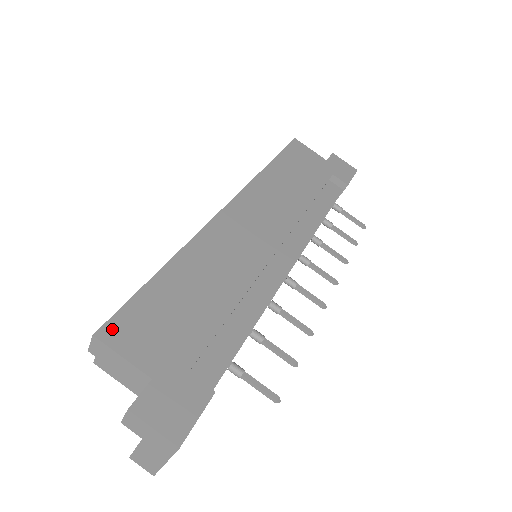
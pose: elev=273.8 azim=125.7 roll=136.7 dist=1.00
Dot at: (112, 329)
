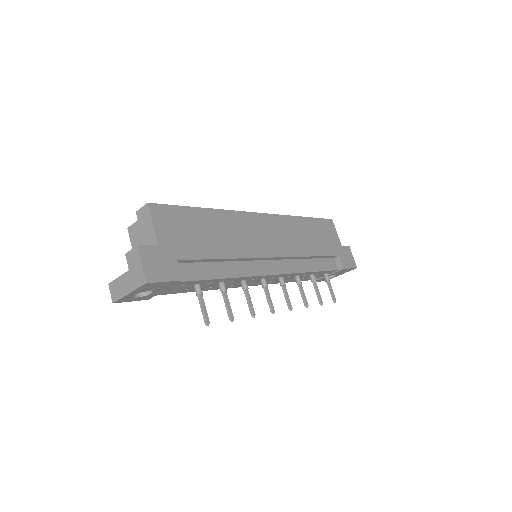
Dot at: (158, 209)
